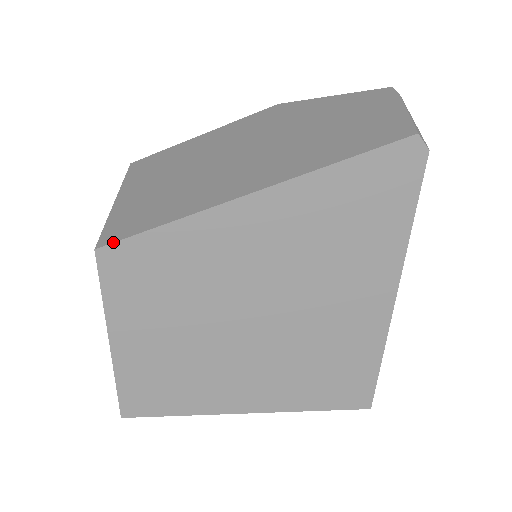
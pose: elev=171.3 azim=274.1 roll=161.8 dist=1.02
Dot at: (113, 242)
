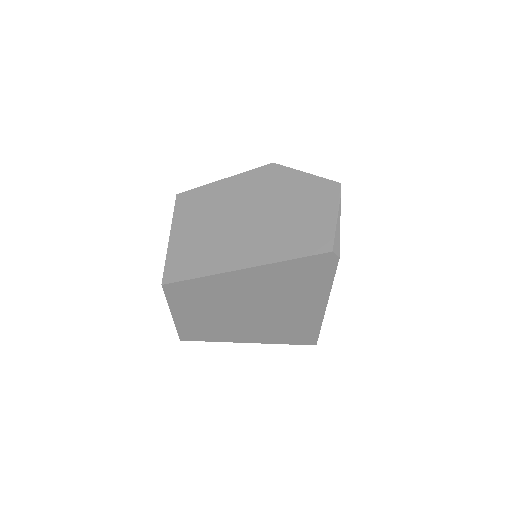
Dot at: (171, 283)
